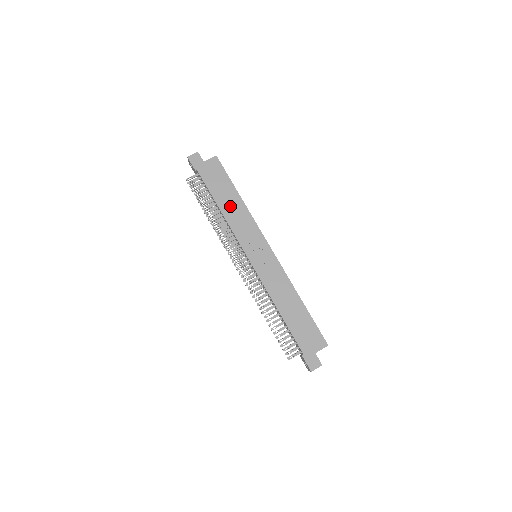
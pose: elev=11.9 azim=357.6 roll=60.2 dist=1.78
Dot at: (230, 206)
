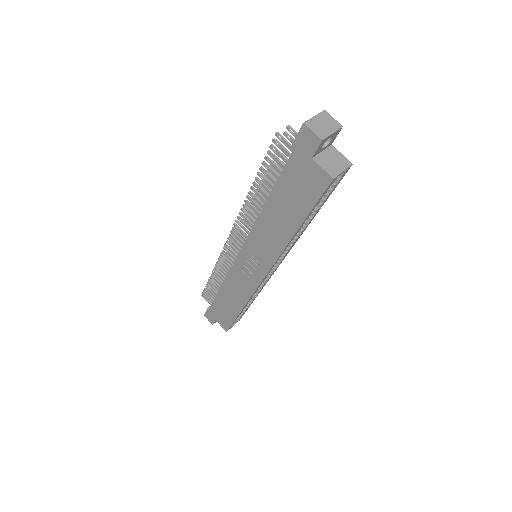
Dot at: (276, 220)
